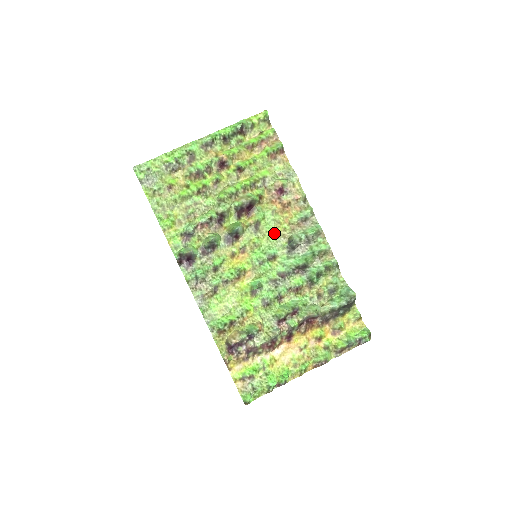
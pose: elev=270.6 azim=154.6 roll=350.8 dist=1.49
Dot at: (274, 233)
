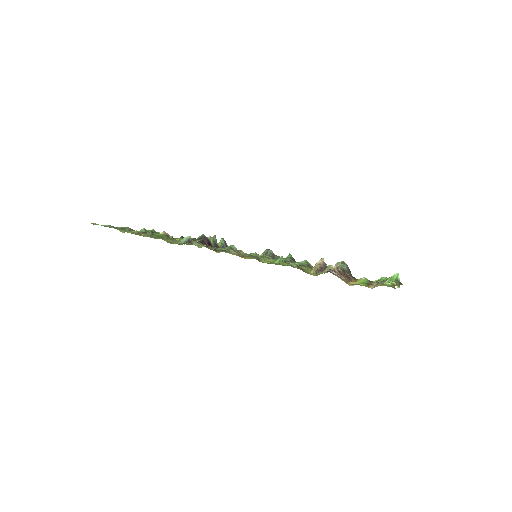
Dot at: occluded
